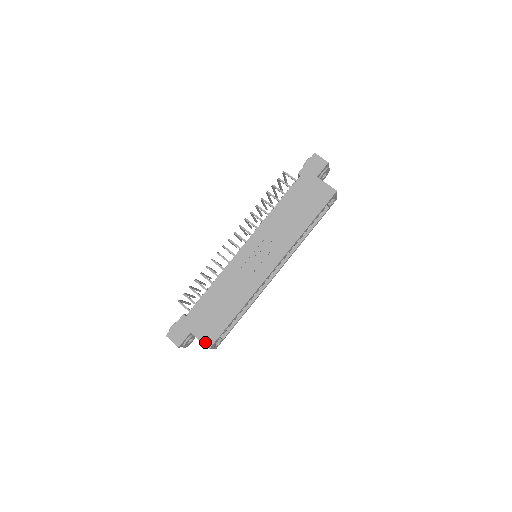
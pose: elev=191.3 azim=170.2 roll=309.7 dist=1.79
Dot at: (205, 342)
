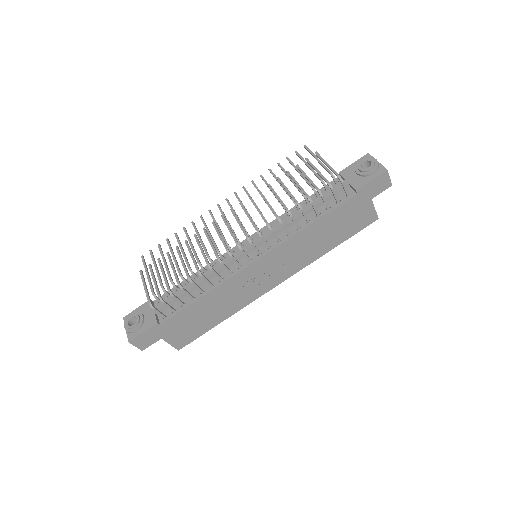
Dot at: (176, 346)
